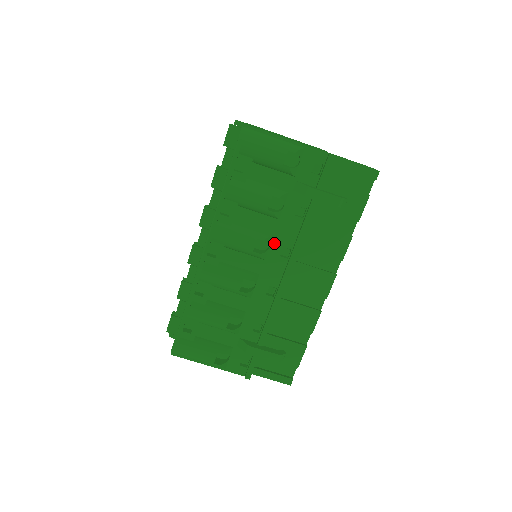
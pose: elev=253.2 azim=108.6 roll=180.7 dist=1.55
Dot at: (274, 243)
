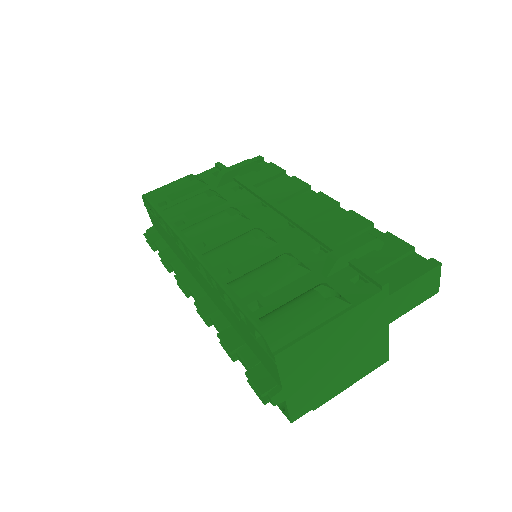
Dot at: (243, 210)
